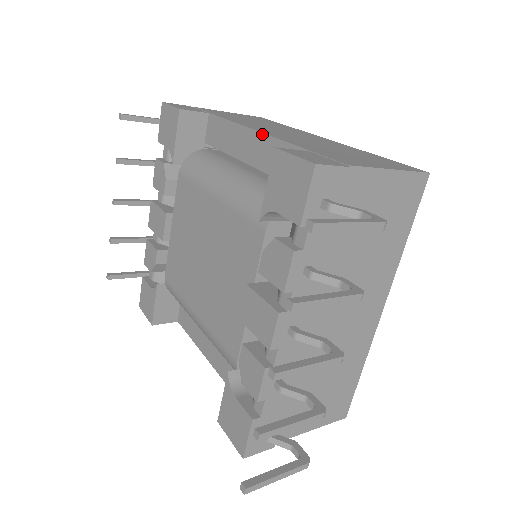
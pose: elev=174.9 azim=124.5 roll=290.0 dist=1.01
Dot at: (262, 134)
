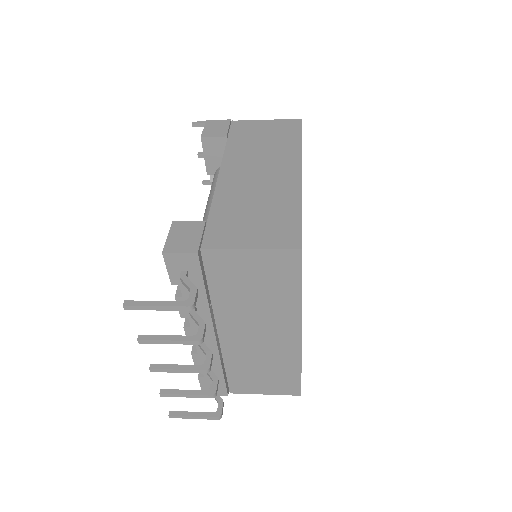
Dot at: (217, 182)
